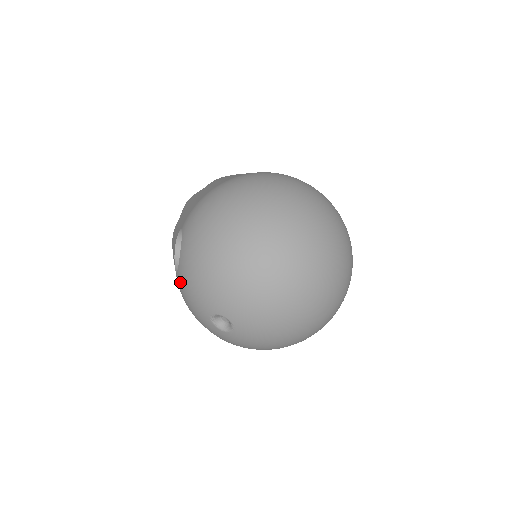
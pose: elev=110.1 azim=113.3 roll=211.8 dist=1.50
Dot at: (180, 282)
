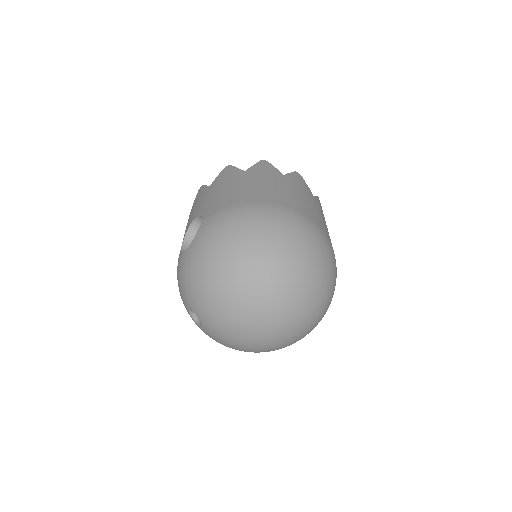
Dot at: (179, 265)
